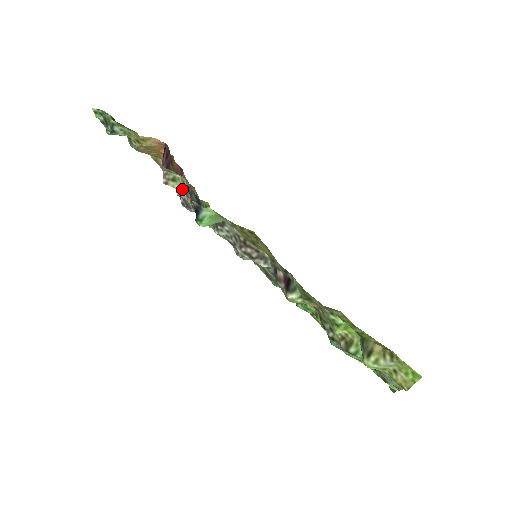
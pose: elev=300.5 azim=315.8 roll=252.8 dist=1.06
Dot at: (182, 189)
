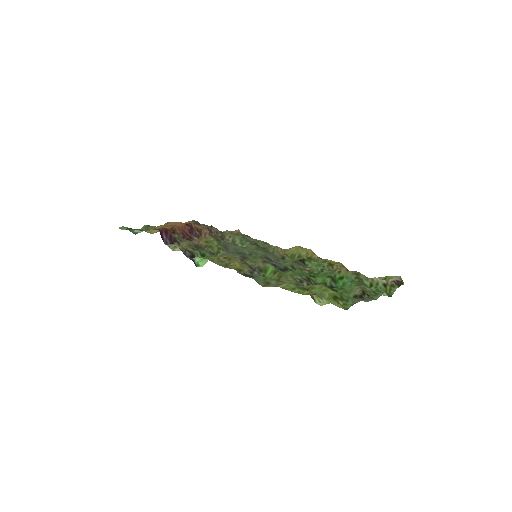
Dot at: occluded
